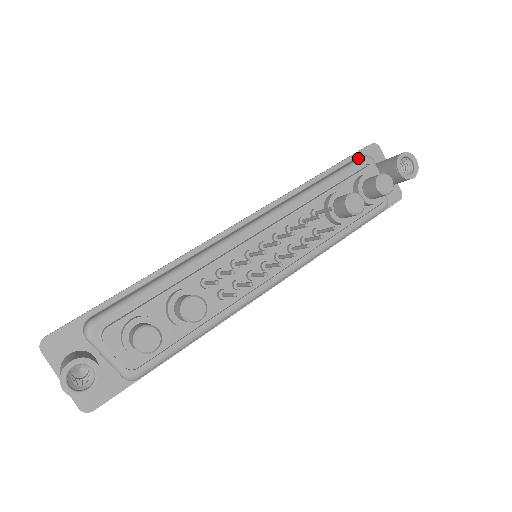
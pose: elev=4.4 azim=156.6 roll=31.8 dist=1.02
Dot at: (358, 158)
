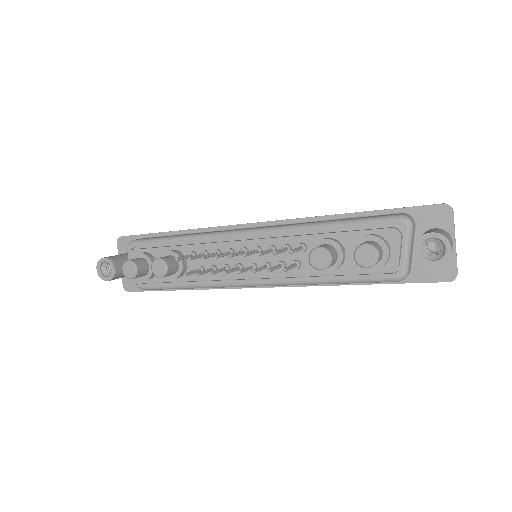
Dot at: (393, 214)
